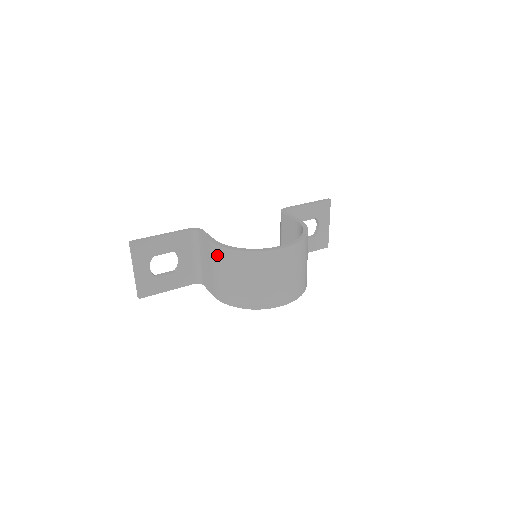
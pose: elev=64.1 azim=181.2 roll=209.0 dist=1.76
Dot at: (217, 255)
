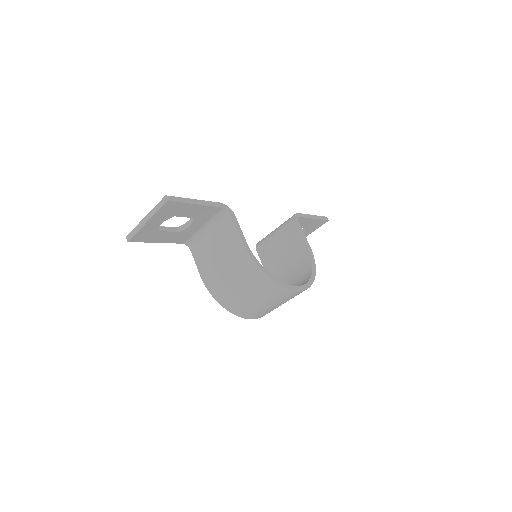
Dot at: (241, 260)
